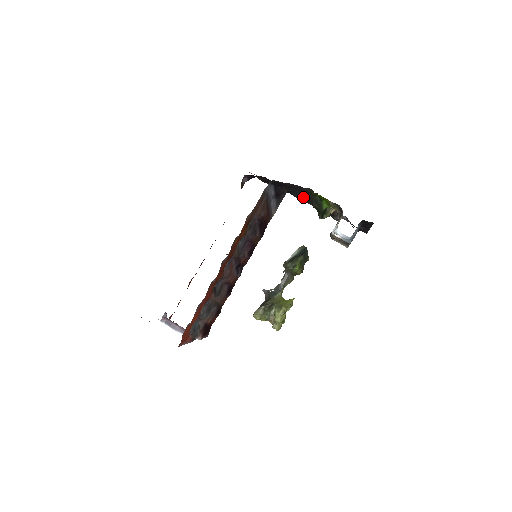
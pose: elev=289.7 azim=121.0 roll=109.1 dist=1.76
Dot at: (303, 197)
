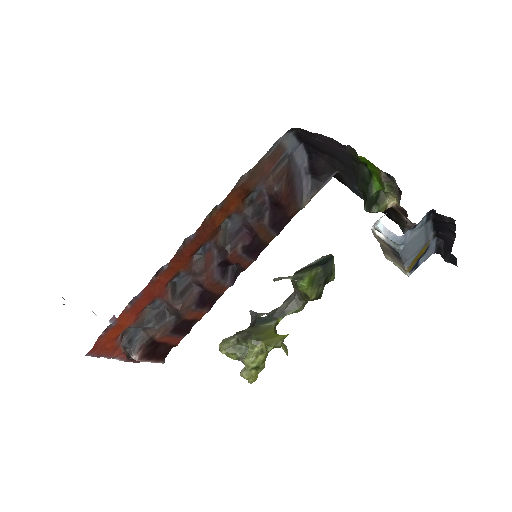
Dot at: occluded
